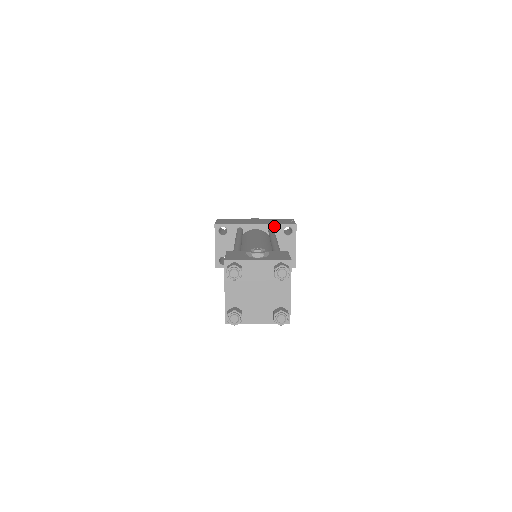
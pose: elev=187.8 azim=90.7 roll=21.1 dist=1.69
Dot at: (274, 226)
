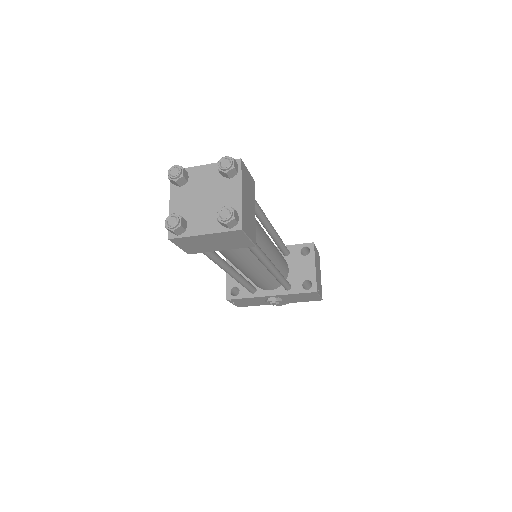
Dot at: (289, 247)
